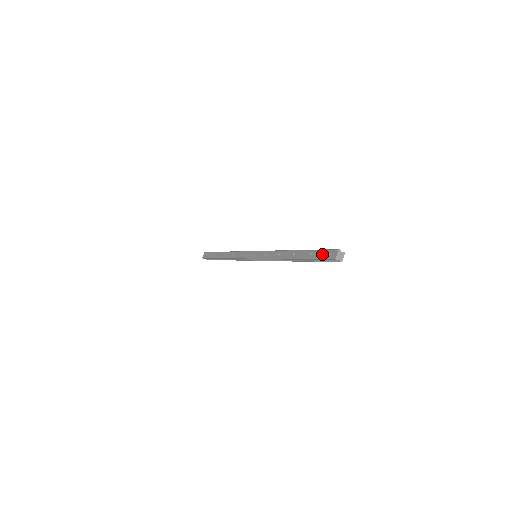
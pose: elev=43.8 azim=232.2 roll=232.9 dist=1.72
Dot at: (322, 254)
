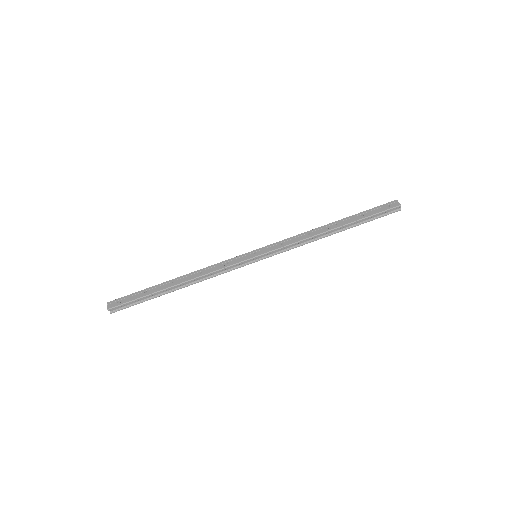
Dot at: (380, 209)
